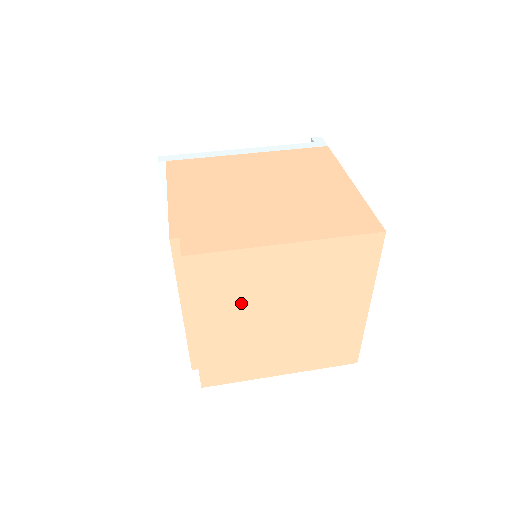
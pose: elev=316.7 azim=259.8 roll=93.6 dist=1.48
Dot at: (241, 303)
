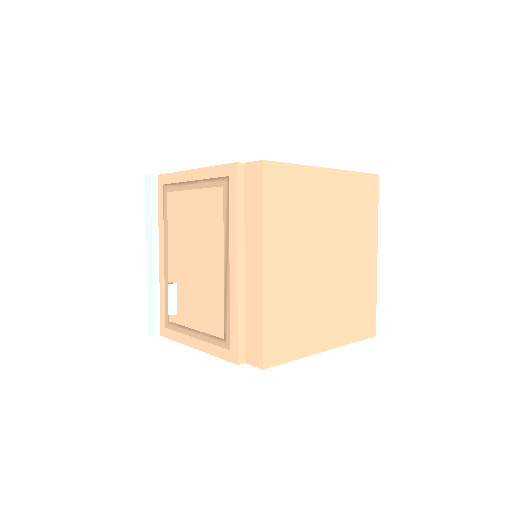
Dot at: (300, 233)
